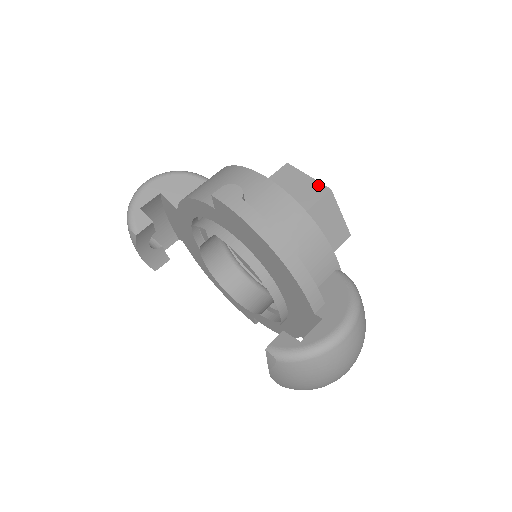
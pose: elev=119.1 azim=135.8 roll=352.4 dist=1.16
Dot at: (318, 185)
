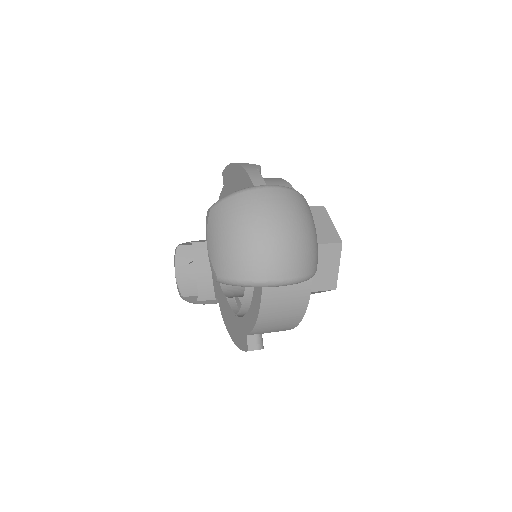
Dot at: occluded
